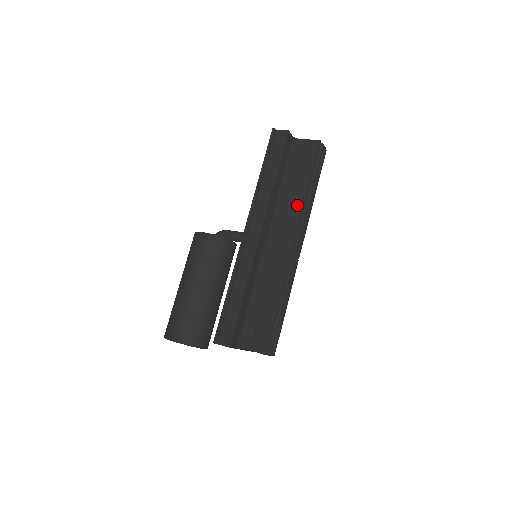
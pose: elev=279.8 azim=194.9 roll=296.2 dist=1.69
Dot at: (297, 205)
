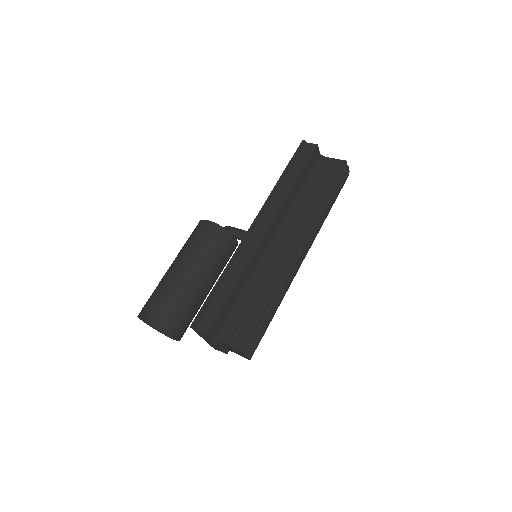
Dot at: (310, 214)
